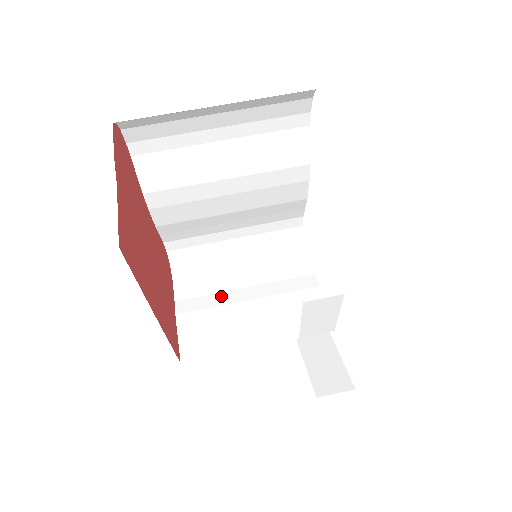
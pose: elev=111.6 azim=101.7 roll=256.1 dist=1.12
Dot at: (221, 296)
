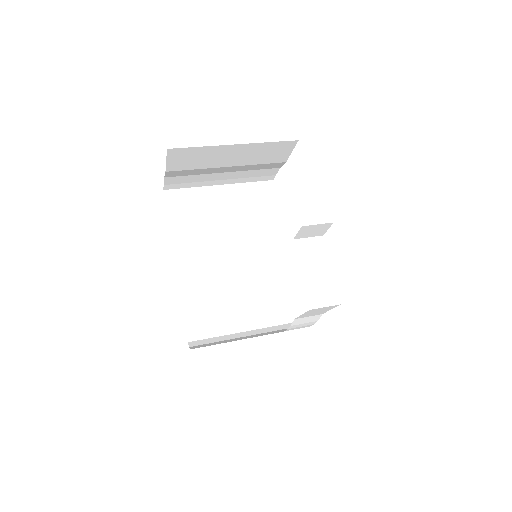
Dot at: occluded
